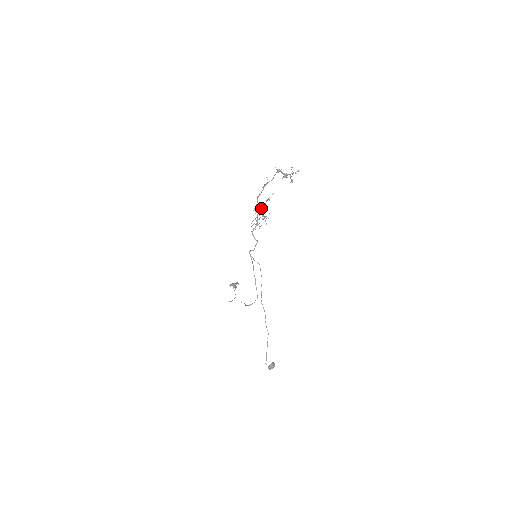
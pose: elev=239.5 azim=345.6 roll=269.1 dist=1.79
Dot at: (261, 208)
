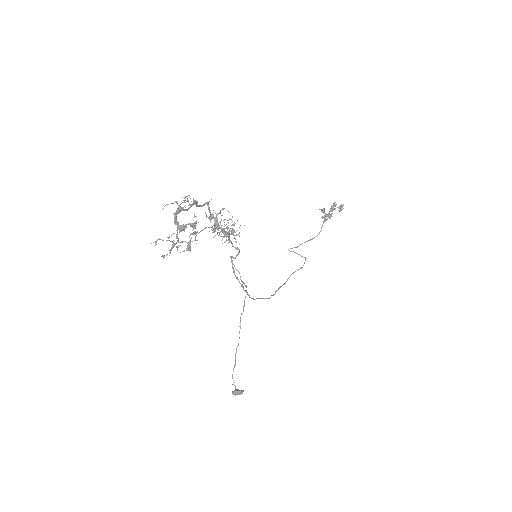
Dot at: occluded
